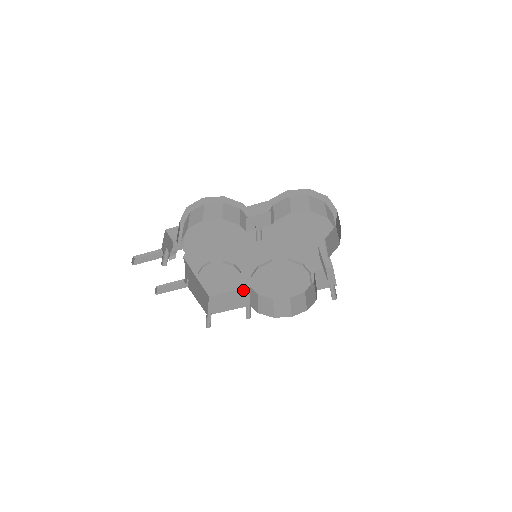
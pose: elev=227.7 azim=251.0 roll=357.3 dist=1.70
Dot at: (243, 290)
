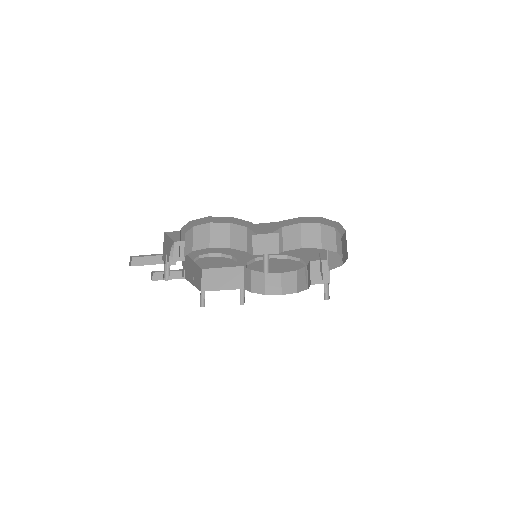
Dot at: (237, 269)
